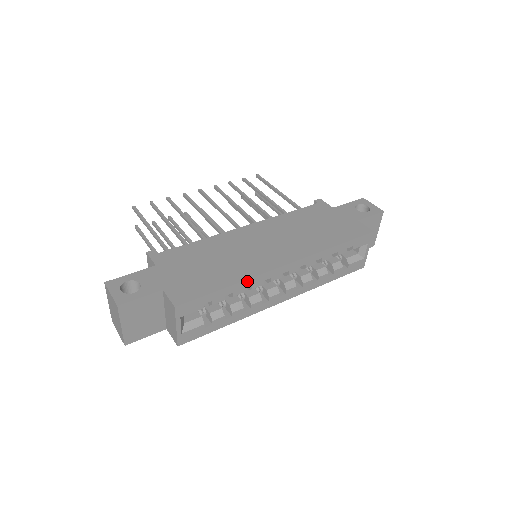
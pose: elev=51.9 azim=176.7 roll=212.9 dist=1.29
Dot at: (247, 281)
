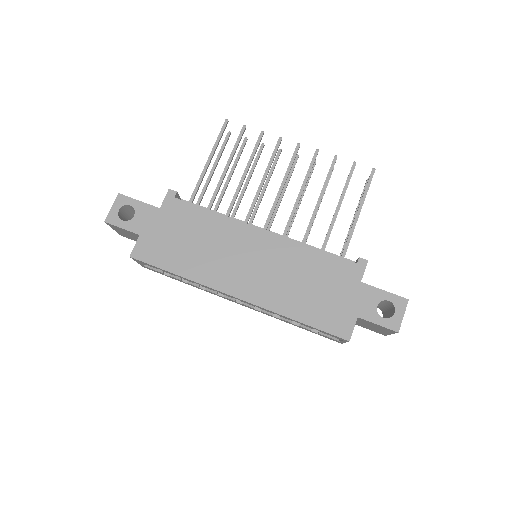
Dot at: (195, 282)
